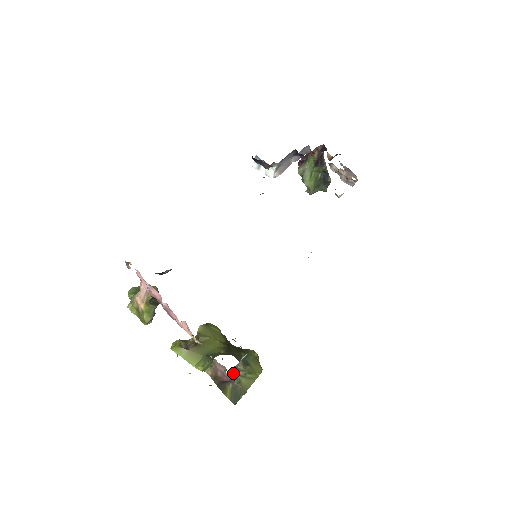
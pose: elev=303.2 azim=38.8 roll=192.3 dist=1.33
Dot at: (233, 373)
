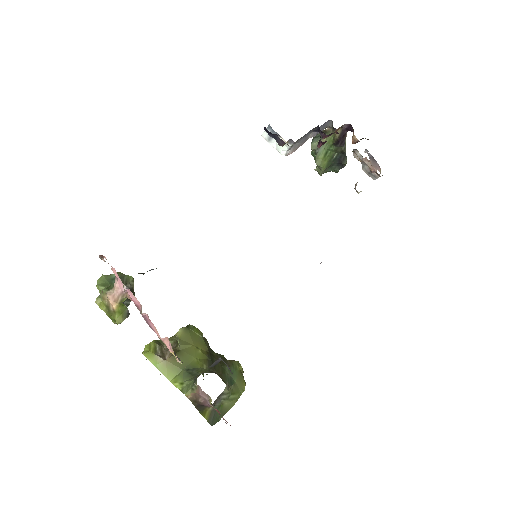
Dot at: (217, 399)
